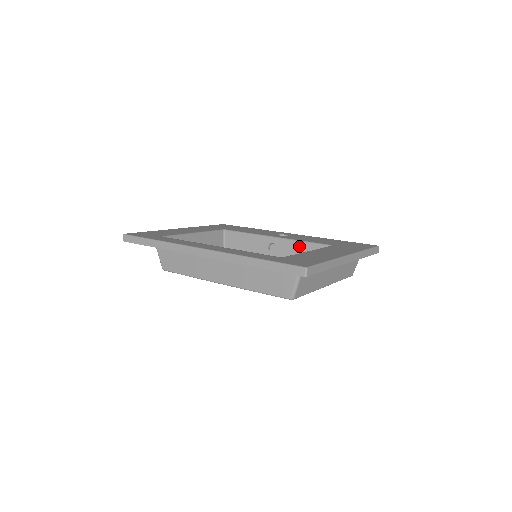
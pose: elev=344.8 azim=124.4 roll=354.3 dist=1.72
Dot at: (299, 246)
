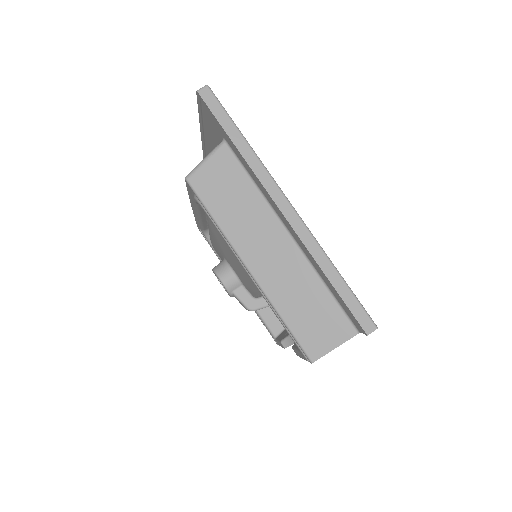
Dot at: occluded
